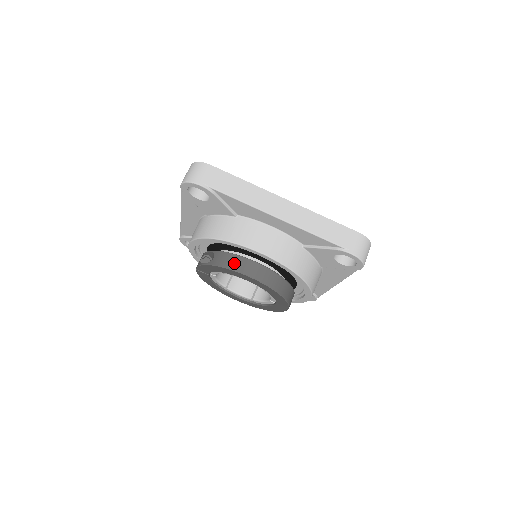
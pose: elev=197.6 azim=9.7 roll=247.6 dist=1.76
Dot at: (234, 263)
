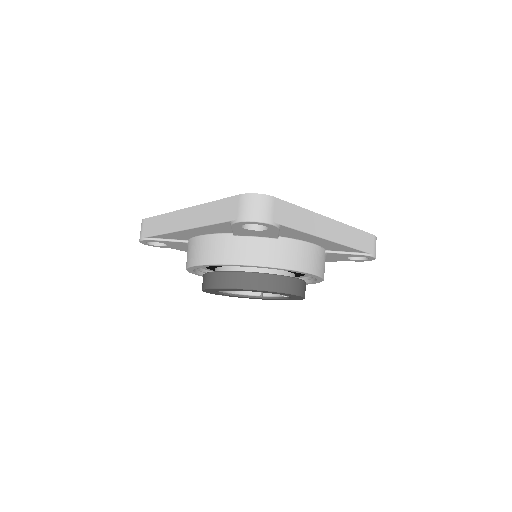
Dot at: (204, 282)
